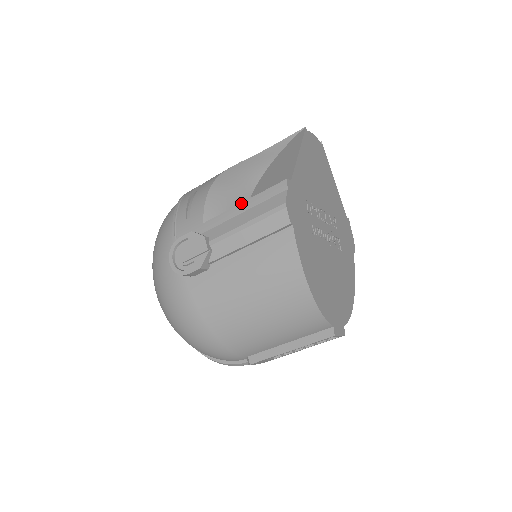
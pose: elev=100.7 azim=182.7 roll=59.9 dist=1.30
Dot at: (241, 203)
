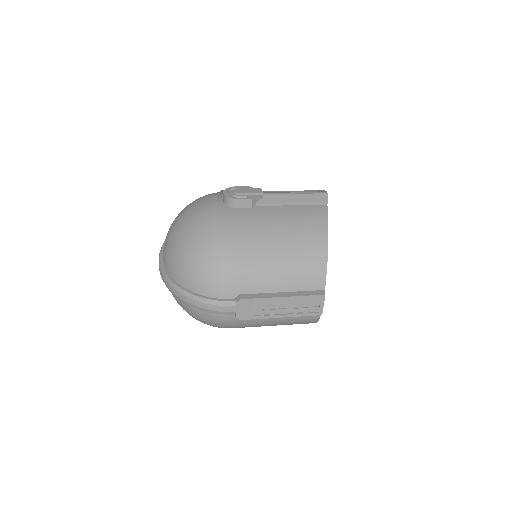
Dot at: (288, 191)
